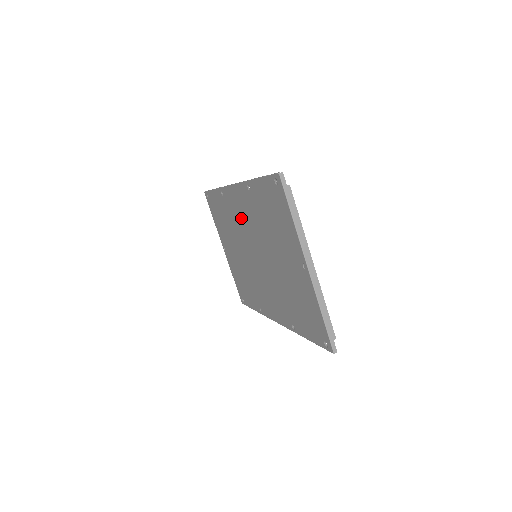
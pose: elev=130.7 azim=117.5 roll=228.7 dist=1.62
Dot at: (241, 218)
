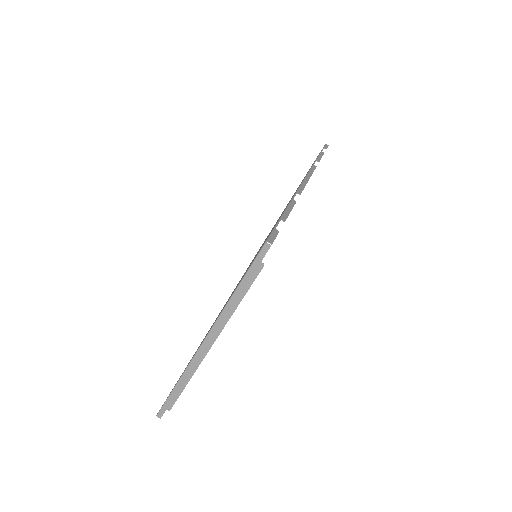
Dot at: occluded
